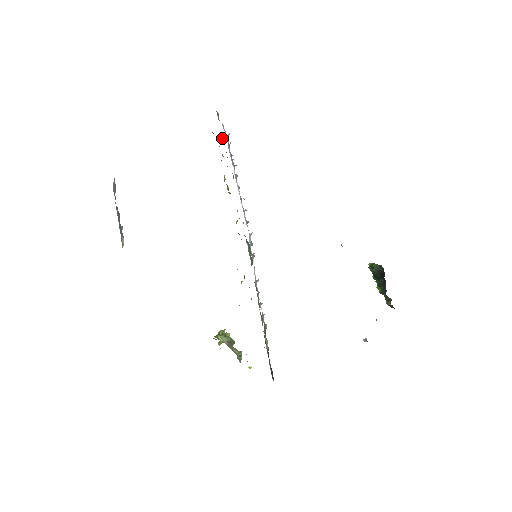
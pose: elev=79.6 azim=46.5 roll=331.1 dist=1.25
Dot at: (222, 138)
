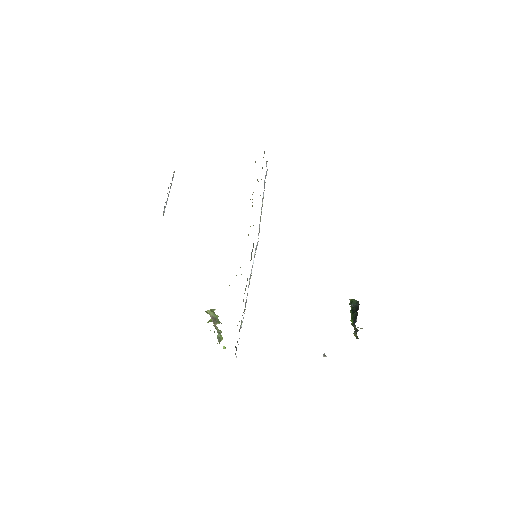
Dot at: occluded
